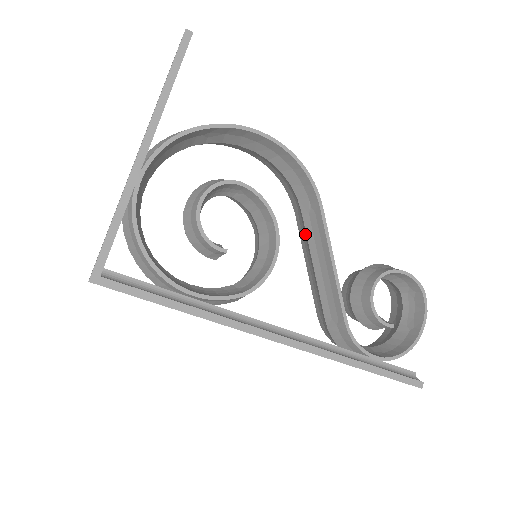
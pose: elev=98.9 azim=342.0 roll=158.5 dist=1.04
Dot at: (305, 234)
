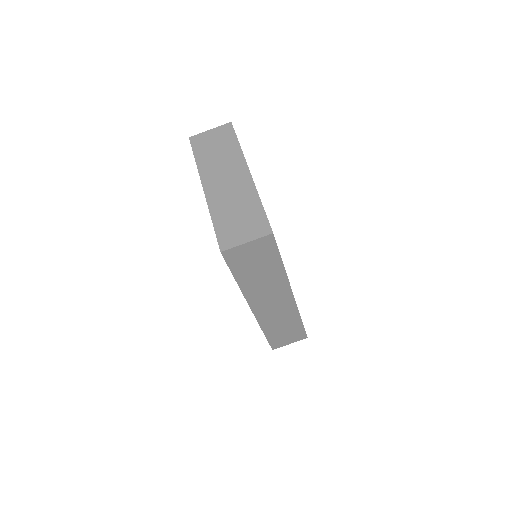
Dot at: occluded
